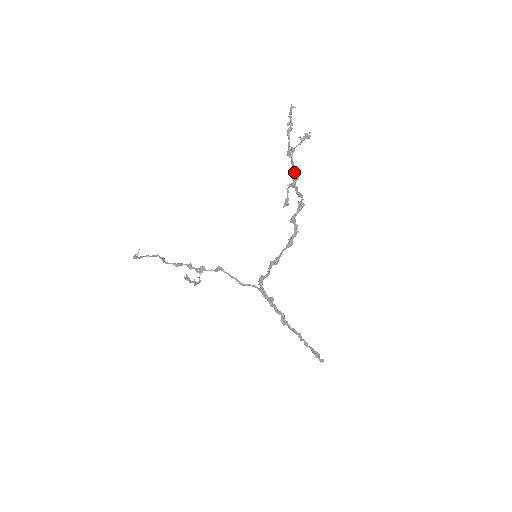
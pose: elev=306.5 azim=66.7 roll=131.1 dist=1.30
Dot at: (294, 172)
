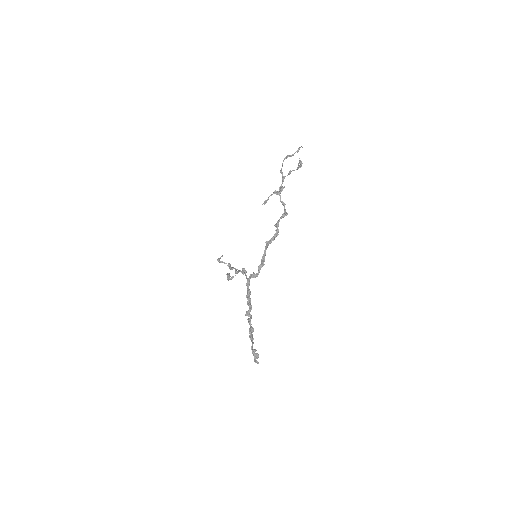
Dot at: occluded
